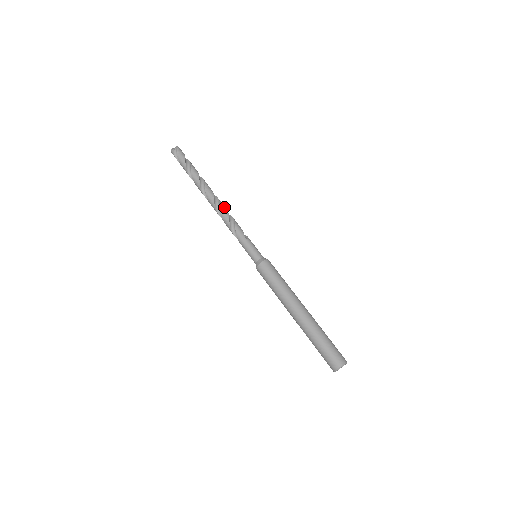
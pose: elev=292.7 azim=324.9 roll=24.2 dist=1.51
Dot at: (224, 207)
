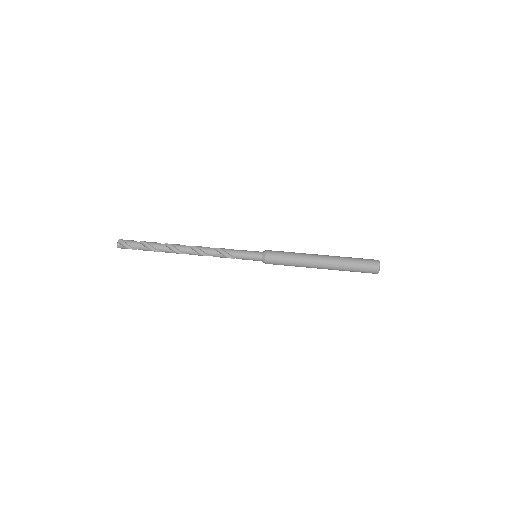
Dot at: (200, 246)
